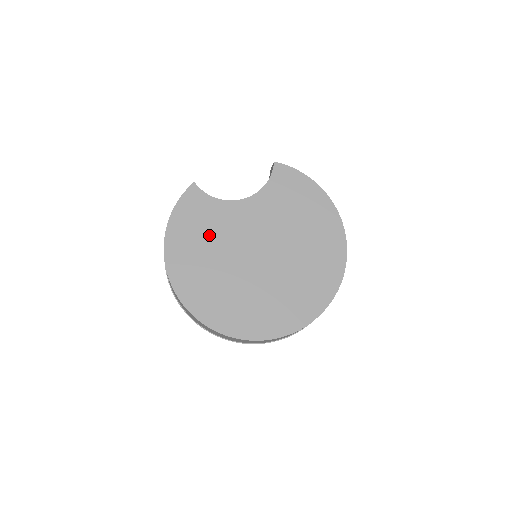
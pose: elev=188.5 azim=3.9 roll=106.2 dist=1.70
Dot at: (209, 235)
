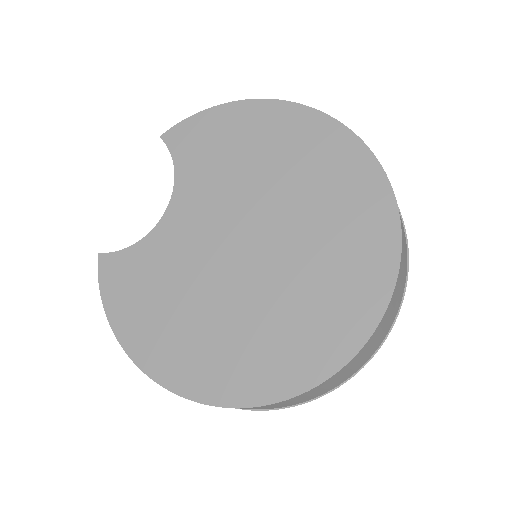
Dot at: (168, 290)
